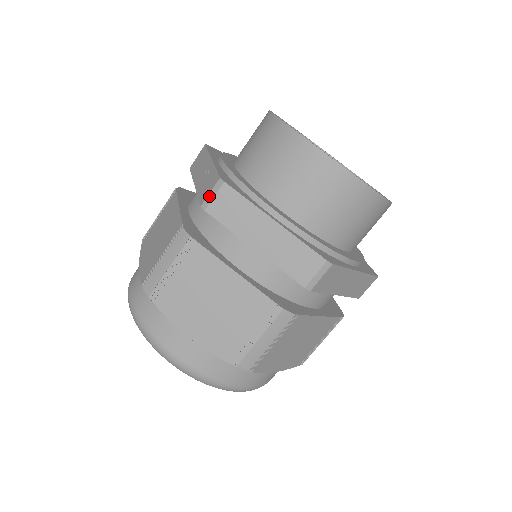
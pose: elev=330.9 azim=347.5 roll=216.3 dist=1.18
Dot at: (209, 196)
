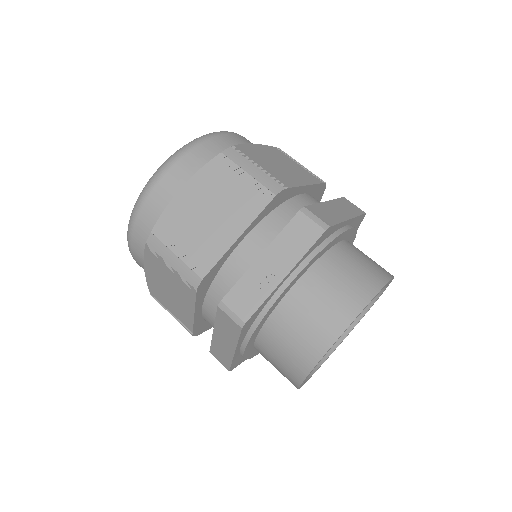
Dot at: (229, 311)
